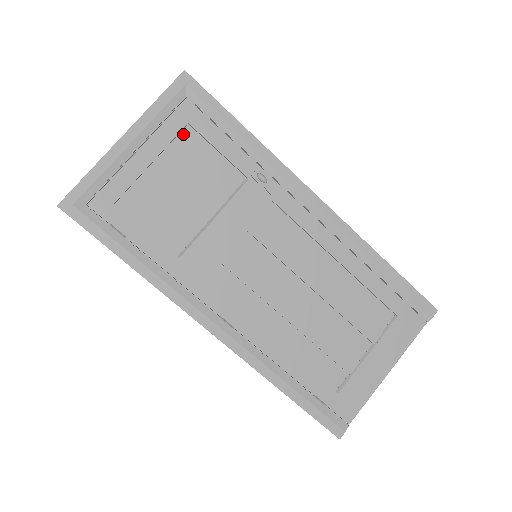
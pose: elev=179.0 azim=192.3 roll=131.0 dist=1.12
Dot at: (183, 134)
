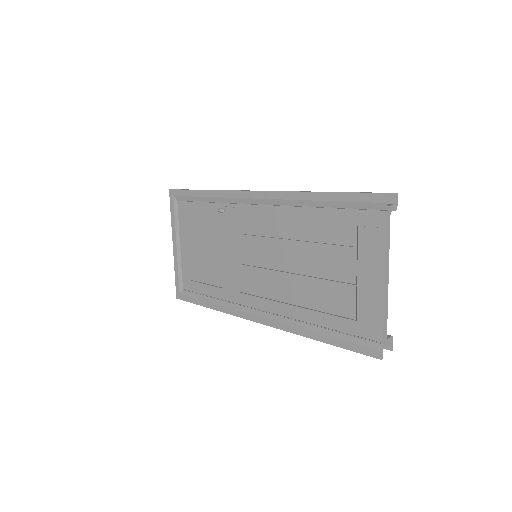
Dot at: (189, 220)
